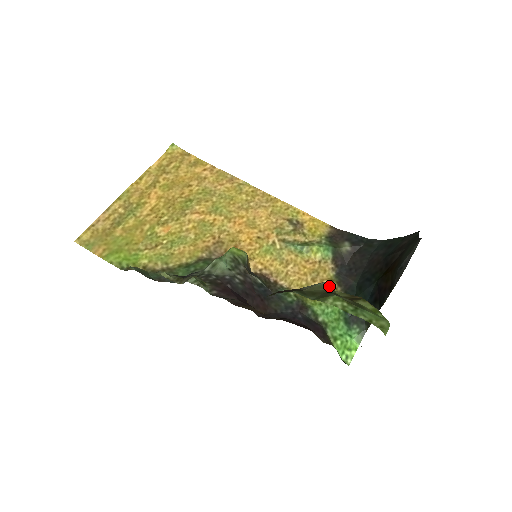
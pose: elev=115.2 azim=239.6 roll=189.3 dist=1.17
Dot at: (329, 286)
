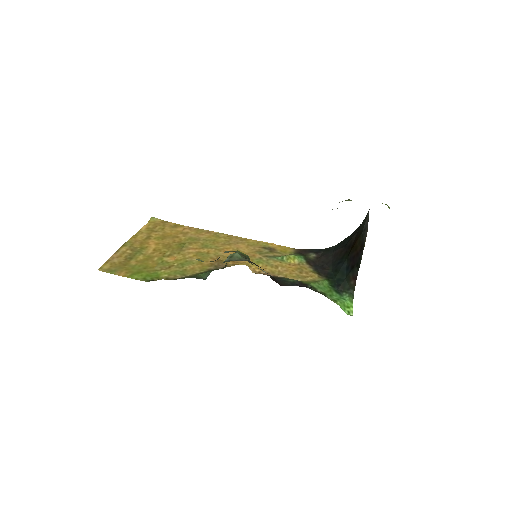
Dot at: occluded
